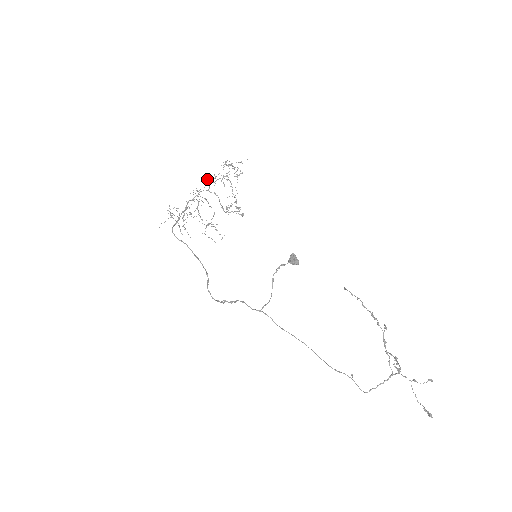
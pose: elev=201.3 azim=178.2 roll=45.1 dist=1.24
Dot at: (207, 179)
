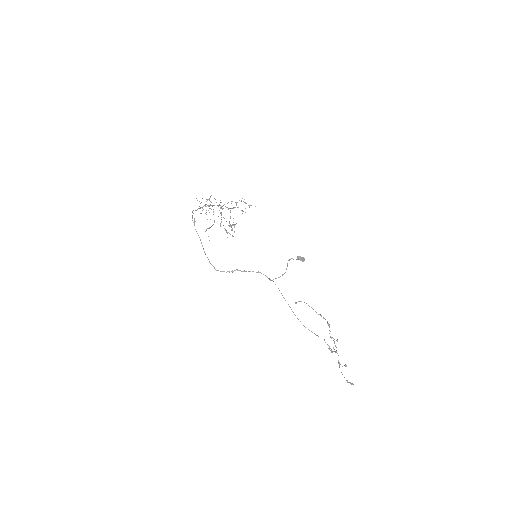
Dot at: occluded
